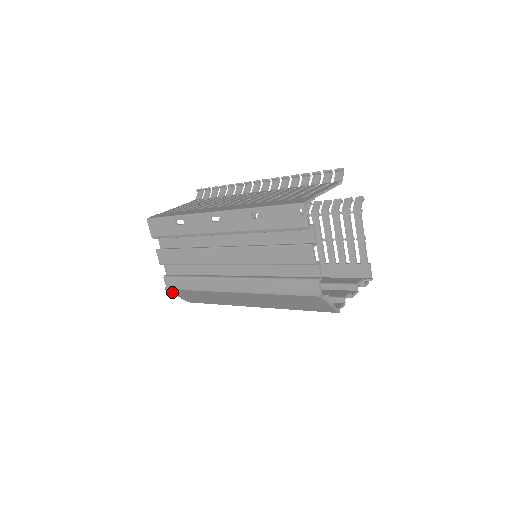
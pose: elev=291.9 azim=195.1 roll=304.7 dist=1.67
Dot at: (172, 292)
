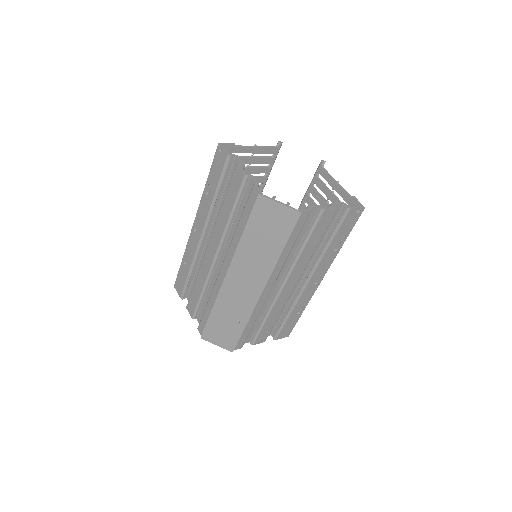
Dot at: (208, 339)
